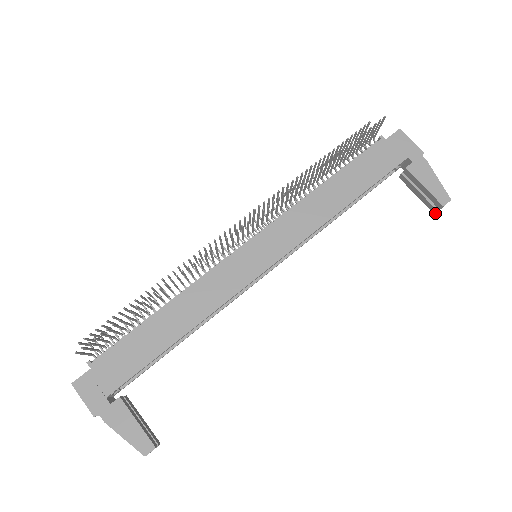
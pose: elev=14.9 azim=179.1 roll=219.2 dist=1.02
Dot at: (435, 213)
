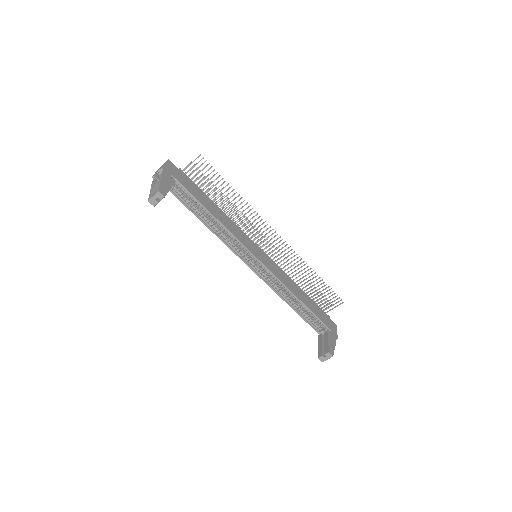
Dot at: occluded
